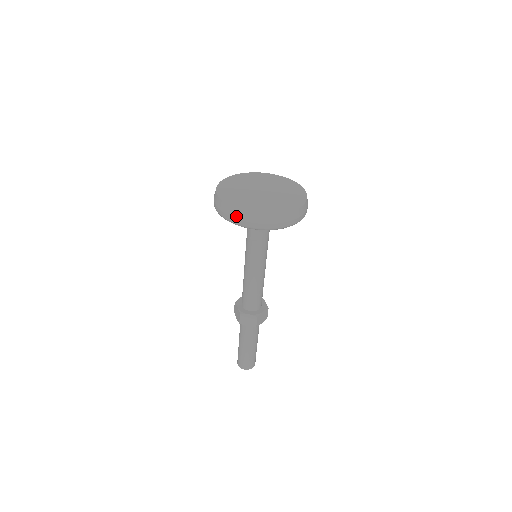
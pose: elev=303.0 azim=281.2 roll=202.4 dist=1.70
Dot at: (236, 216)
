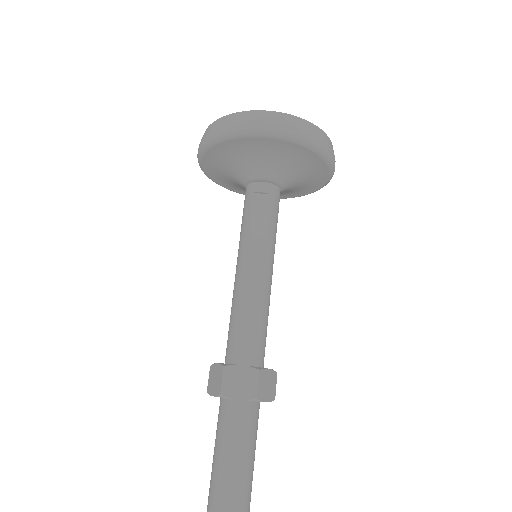
Dot at: (239, 119)
